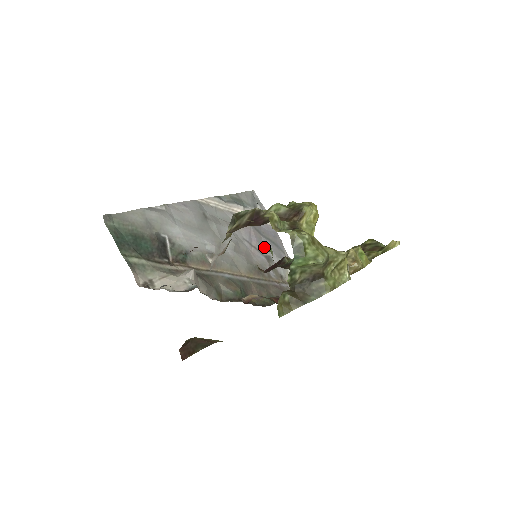
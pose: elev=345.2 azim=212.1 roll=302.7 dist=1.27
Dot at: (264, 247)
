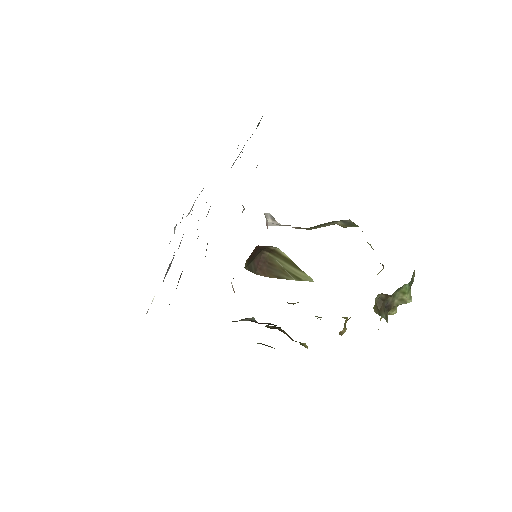
Dot at: occluded
